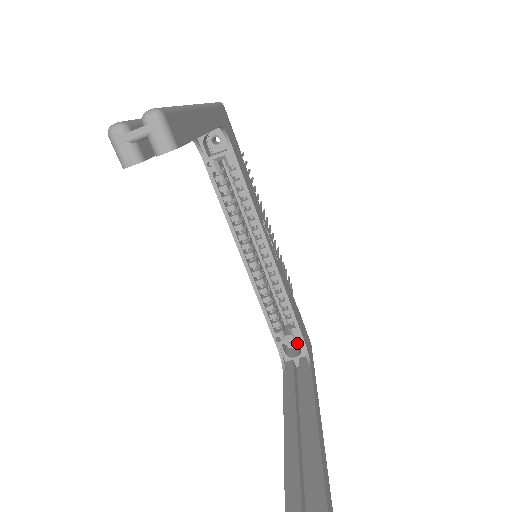
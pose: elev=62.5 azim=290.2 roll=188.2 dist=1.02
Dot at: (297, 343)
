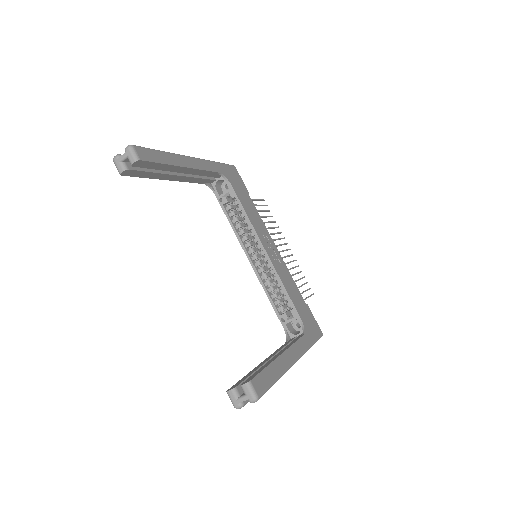
Dot at: occluded
